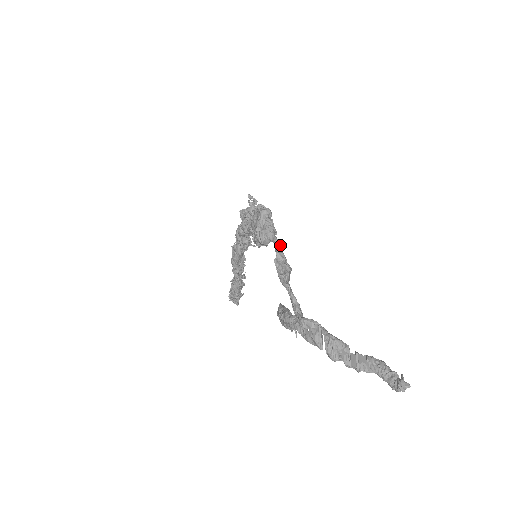
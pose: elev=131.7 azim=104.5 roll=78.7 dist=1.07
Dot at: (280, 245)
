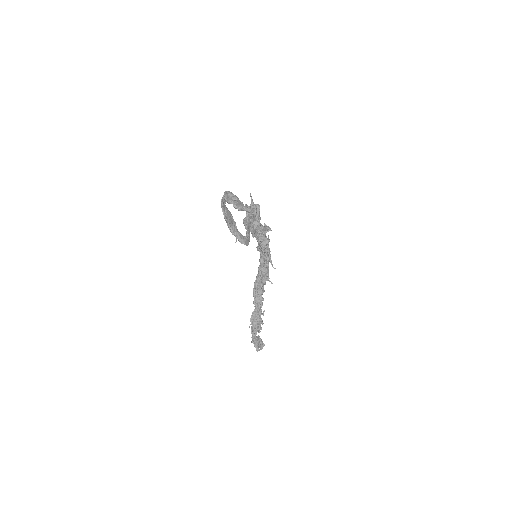
Dot at: (255, 215)
